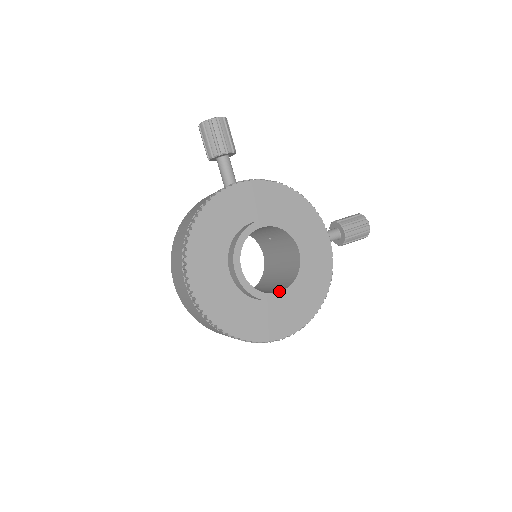
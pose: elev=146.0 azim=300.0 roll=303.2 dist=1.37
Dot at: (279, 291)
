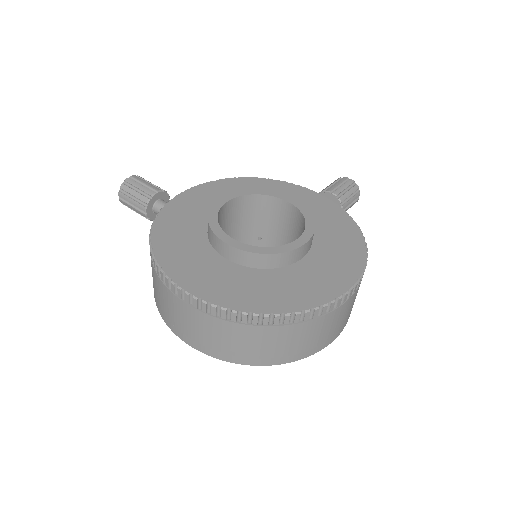
Dot at: (297, 240)
